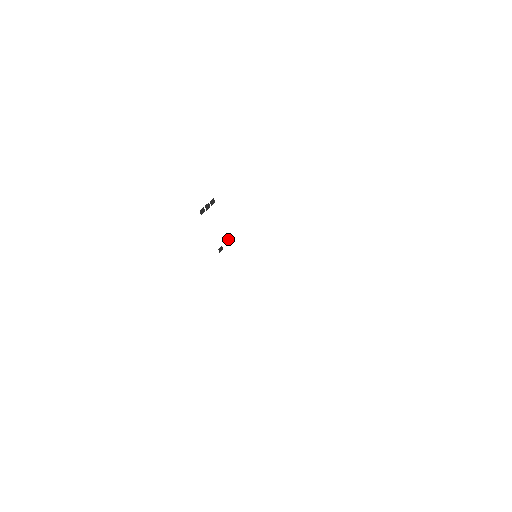
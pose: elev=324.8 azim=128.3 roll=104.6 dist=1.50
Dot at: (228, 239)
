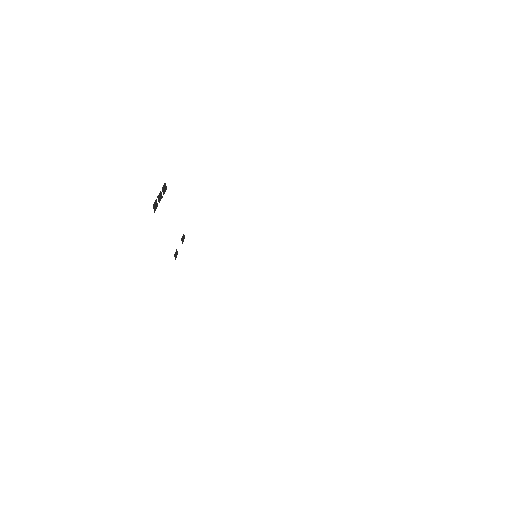
Dot at: occluded
